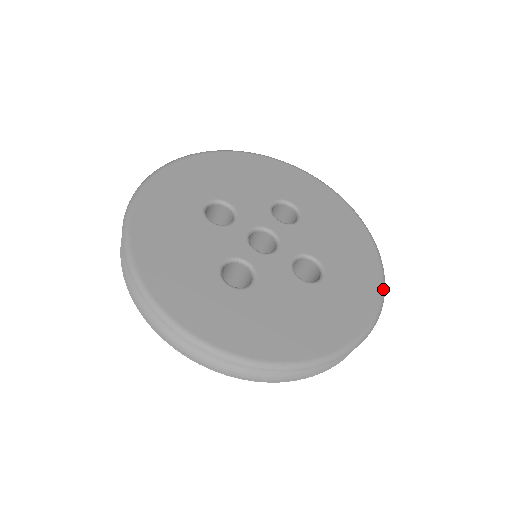
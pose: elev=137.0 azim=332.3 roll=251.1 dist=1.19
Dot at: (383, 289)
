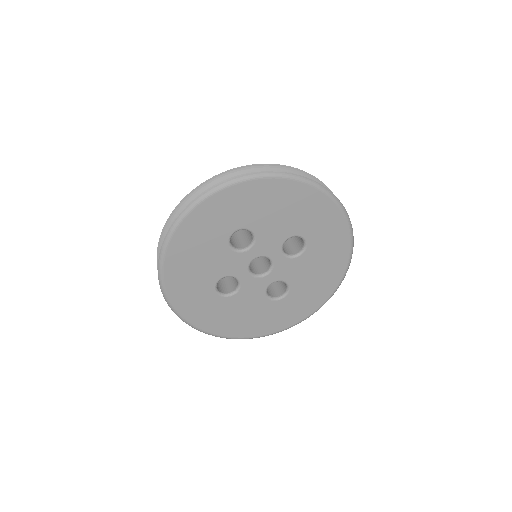
Dot at: (317, 310)
